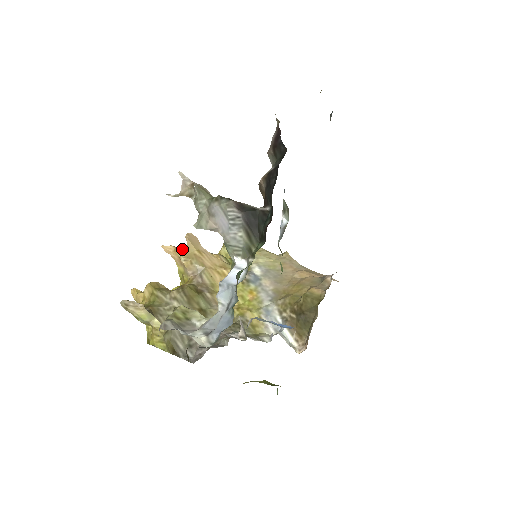
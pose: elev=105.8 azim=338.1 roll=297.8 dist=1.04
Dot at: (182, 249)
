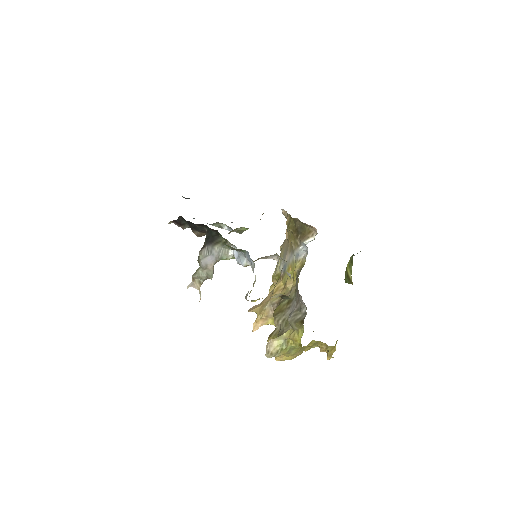
Dot at: (257, 317)
